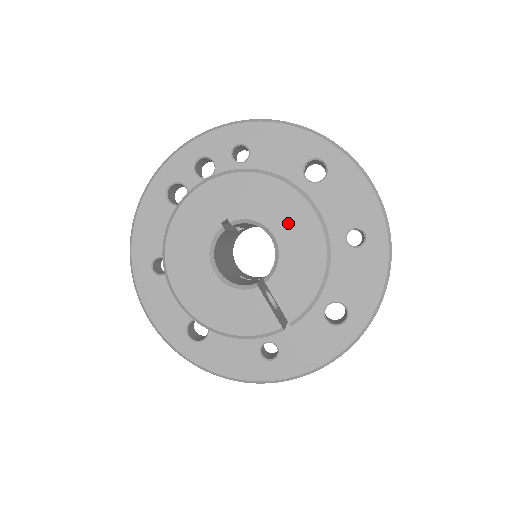
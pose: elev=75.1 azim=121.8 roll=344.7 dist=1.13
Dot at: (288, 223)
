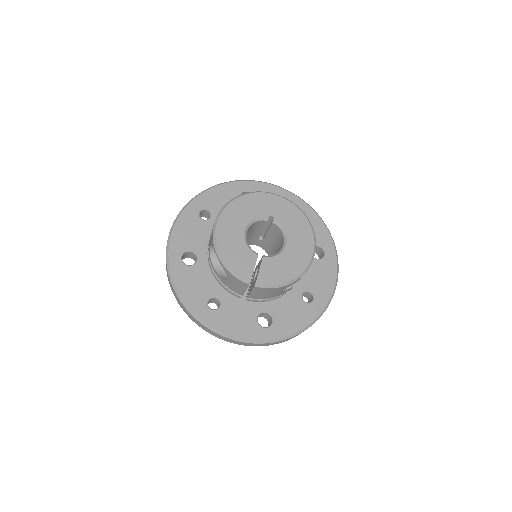
Dot at: (298, 245)
